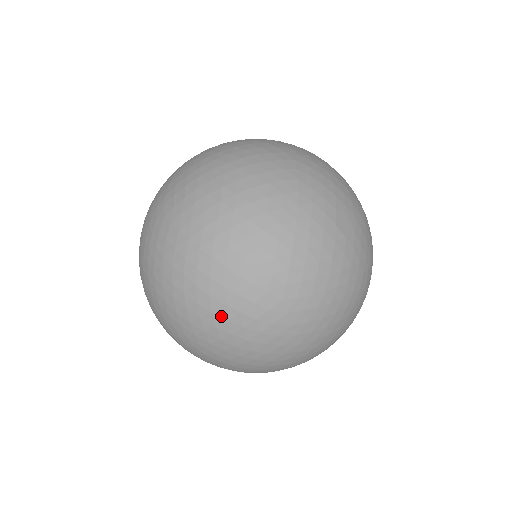
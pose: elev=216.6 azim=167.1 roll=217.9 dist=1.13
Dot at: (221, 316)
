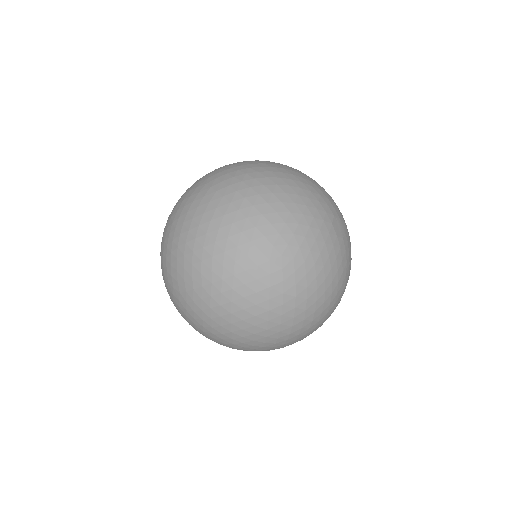
Dot at: (231, 256)
